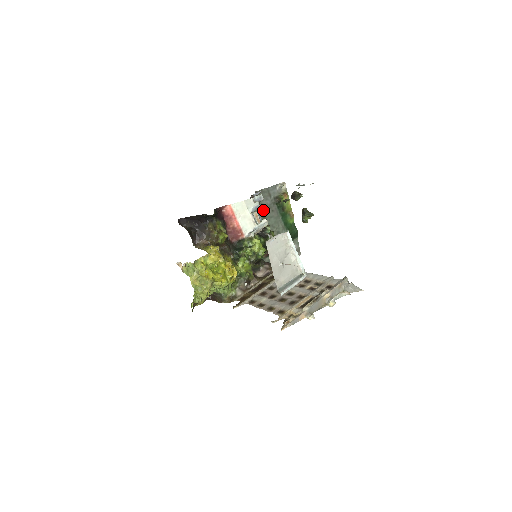
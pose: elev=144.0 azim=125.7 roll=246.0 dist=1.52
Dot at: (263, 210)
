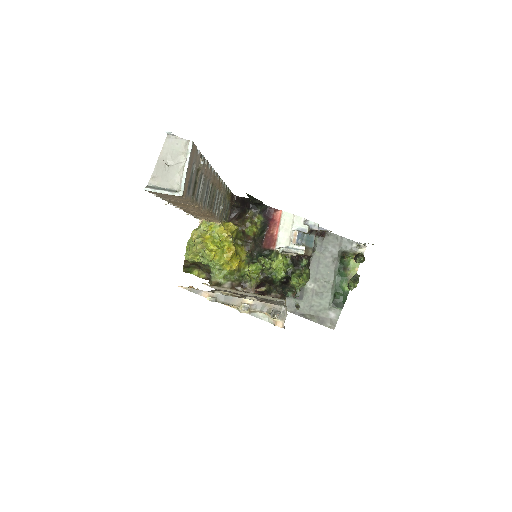
Dot at: (323, 253)
